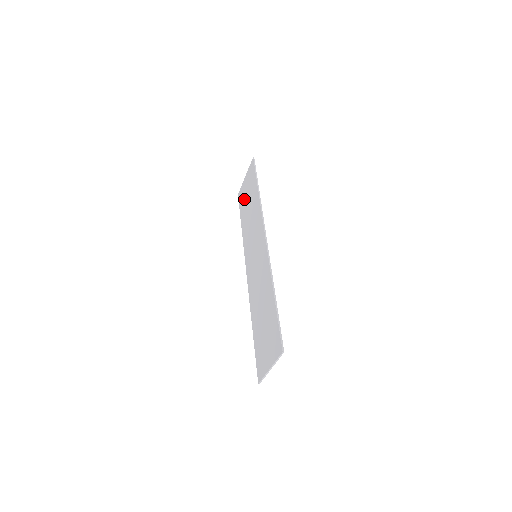
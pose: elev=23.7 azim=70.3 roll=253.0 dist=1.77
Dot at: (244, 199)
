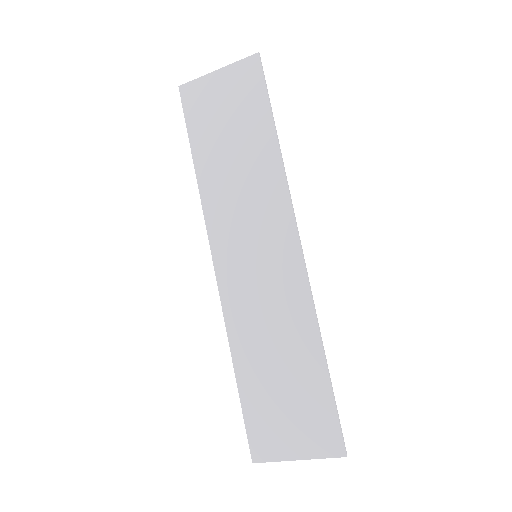
Dot at: (211, 116)
